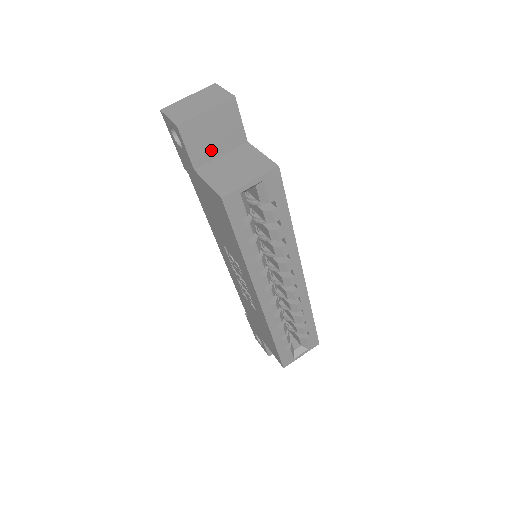
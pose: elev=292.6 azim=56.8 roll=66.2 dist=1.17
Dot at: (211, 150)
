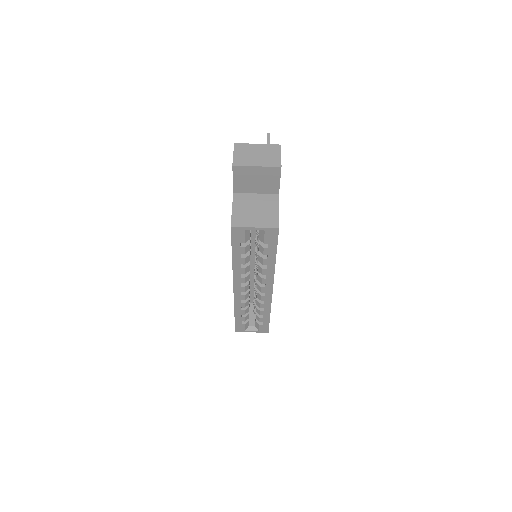
Dot at: (250, 187)
